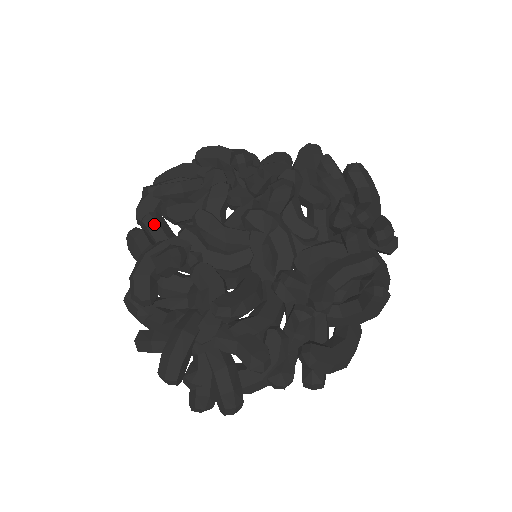
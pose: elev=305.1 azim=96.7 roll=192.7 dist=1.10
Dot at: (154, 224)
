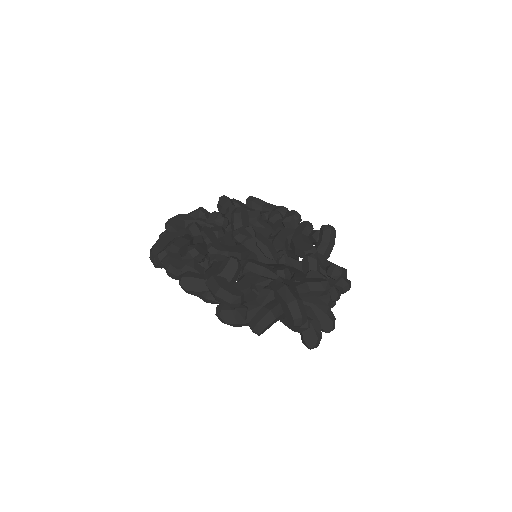
Dot at: (194, 263)
